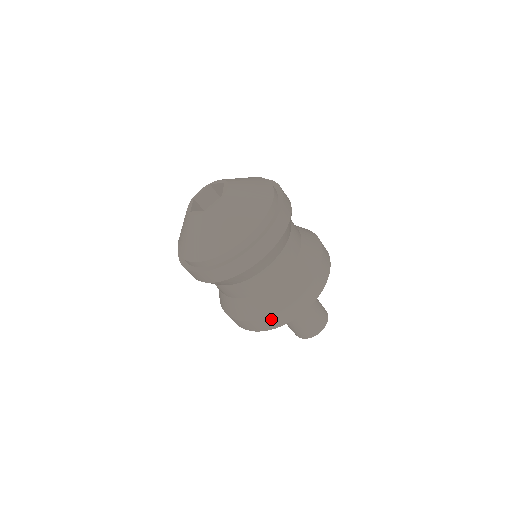
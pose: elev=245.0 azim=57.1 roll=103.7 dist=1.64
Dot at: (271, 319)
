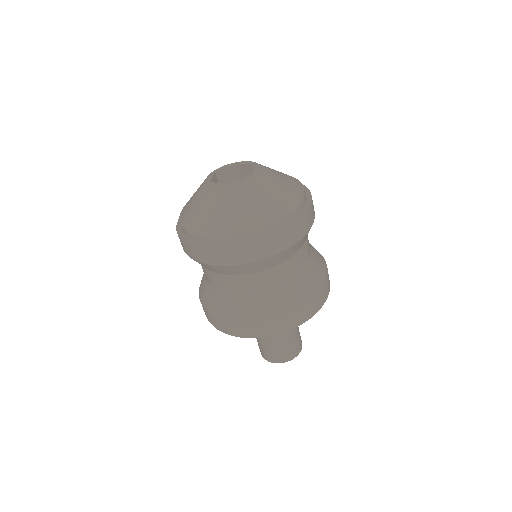
Dot at: (258, 326)
